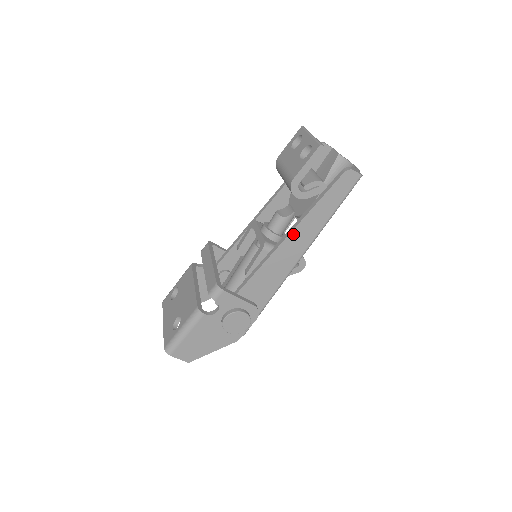
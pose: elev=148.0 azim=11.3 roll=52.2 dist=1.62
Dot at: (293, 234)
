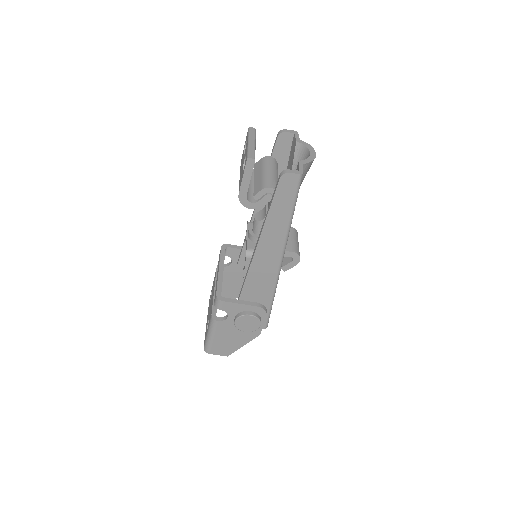
Dot at: (261, 242)
